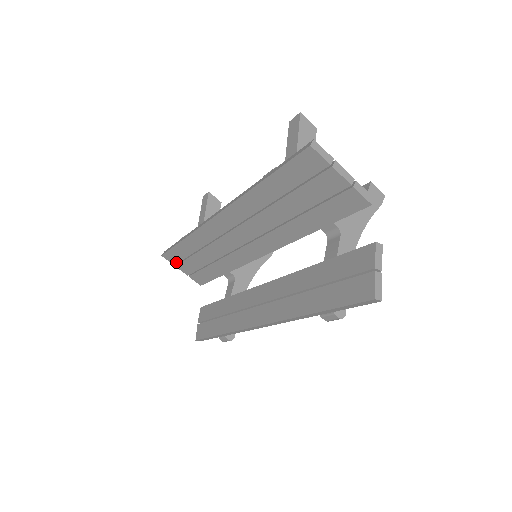
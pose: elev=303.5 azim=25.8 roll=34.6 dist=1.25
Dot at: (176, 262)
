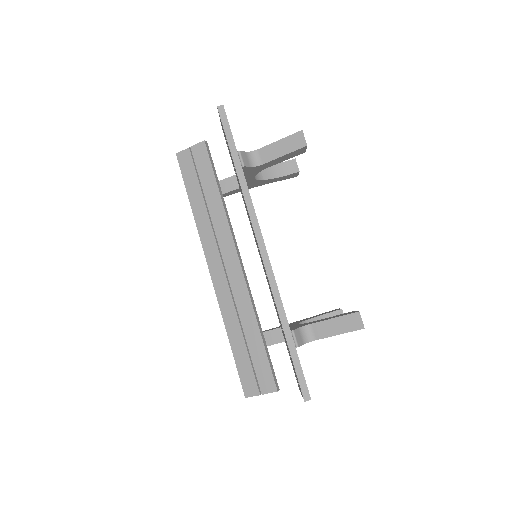
Dot at: occluded
